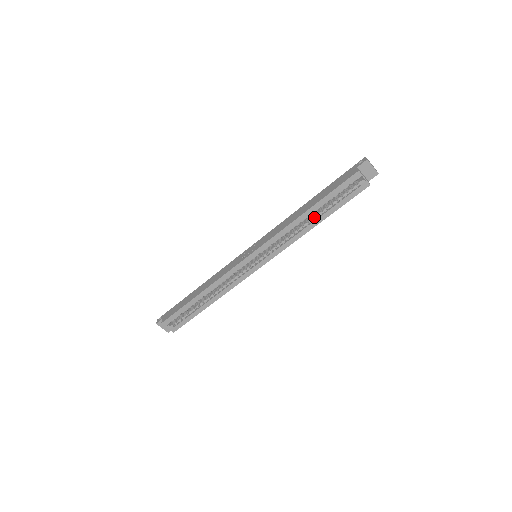
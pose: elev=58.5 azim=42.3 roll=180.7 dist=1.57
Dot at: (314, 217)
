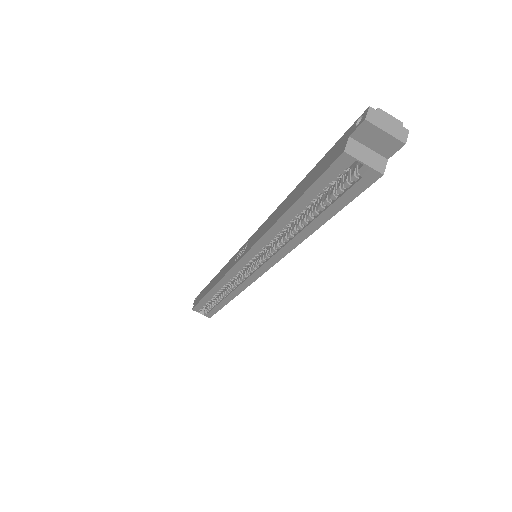
Dot at: (302, 222)
